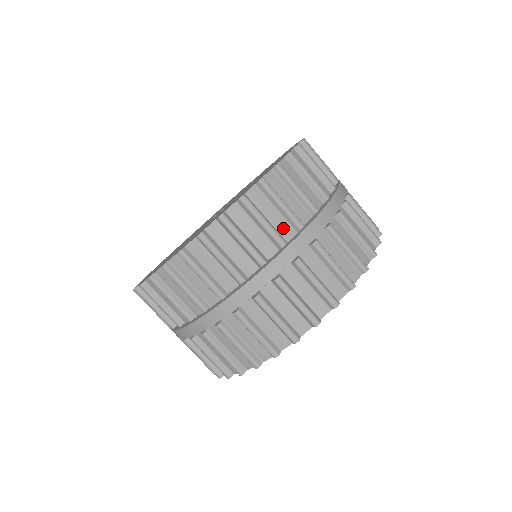
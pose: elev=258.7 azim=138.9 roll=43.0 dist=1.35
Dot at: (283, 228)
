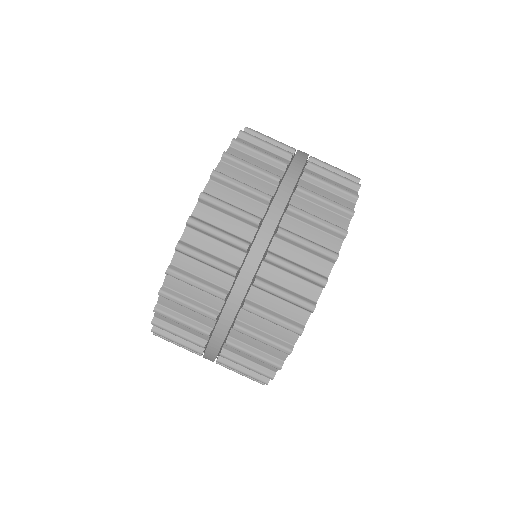
Dot at: (230, 255)
